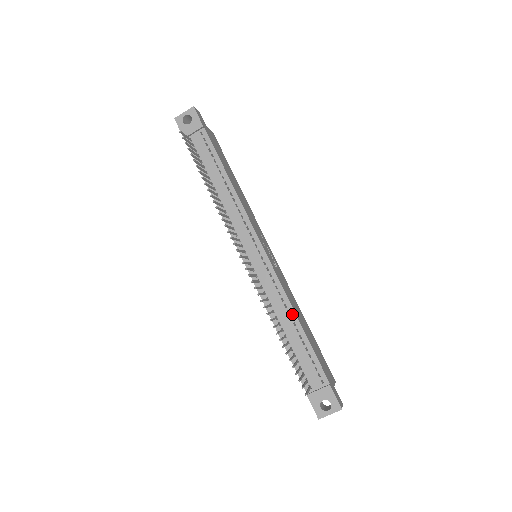
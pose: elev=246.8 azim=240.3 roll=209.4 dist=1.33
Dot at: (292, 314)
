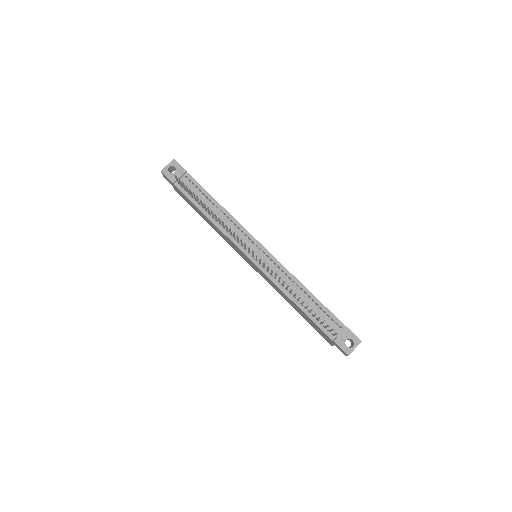
Dot at: (301, 286)
